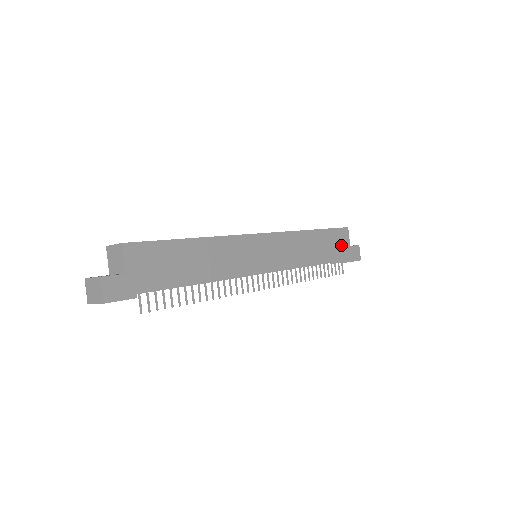
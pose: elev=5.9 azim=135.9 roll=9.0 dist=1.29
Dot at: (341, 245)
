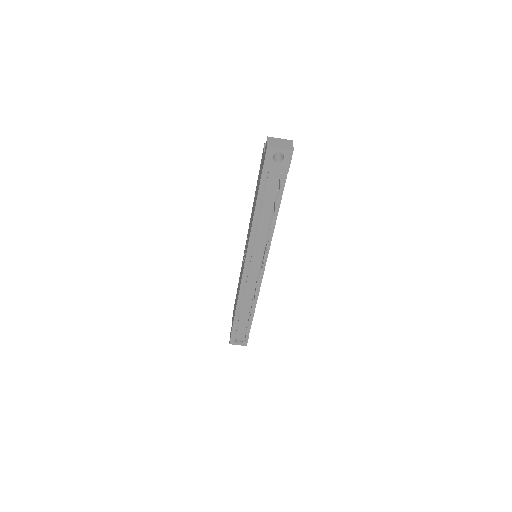
Dot at: occluded
